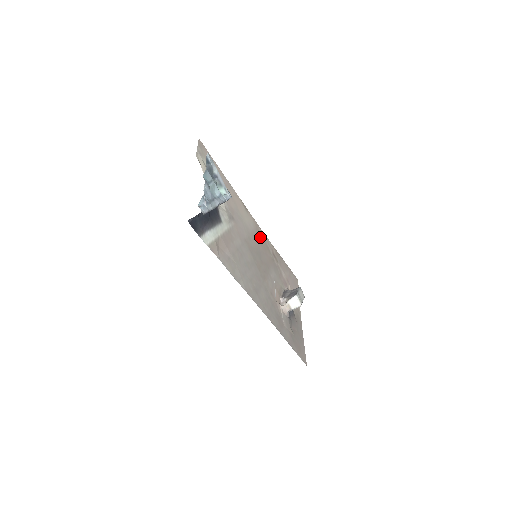
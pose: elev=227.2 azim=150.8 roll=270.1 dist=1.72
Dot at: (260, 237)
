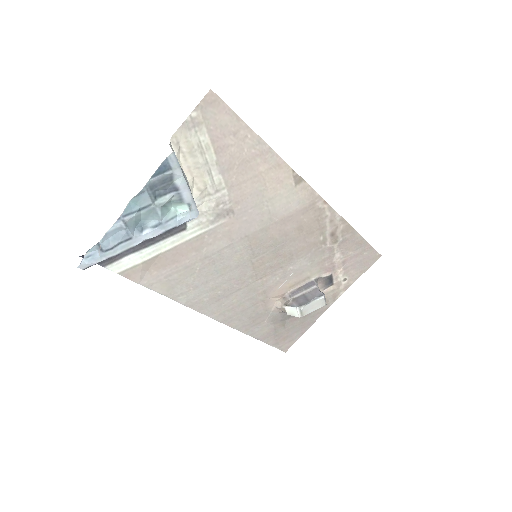
Dot at: (309, 217)
